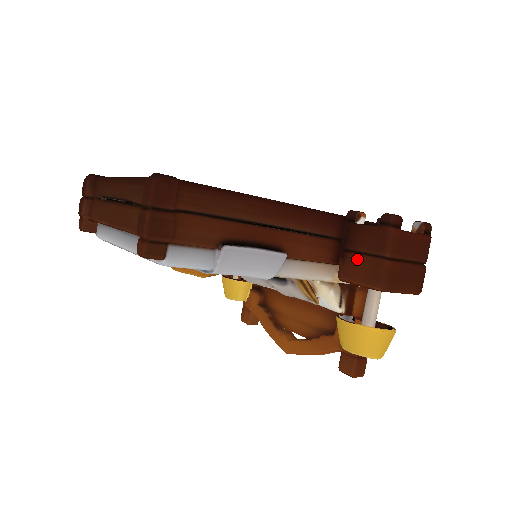
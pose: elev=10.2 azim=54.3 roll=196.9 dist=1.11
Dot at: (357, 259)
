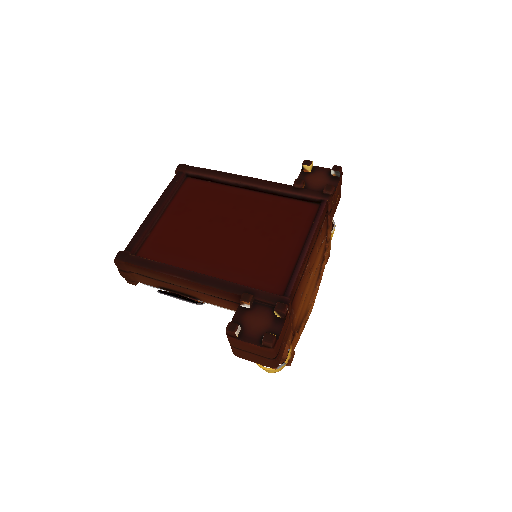
Dot at: occluded
